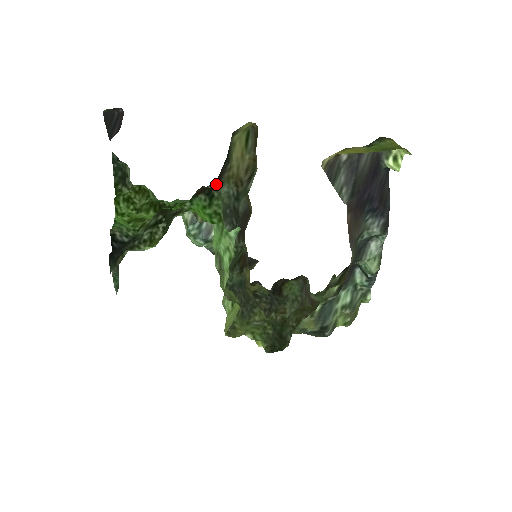
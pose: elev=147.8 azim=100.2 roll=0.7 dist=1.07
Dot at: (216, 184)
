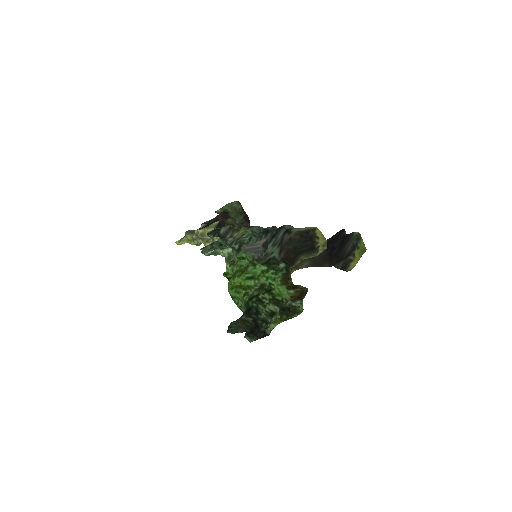
Dot at: (290, 265)
